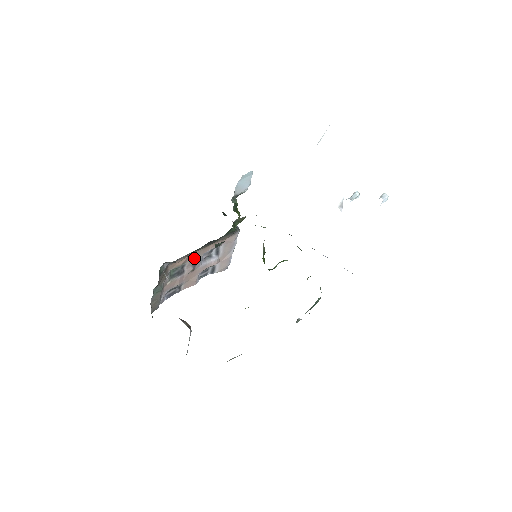
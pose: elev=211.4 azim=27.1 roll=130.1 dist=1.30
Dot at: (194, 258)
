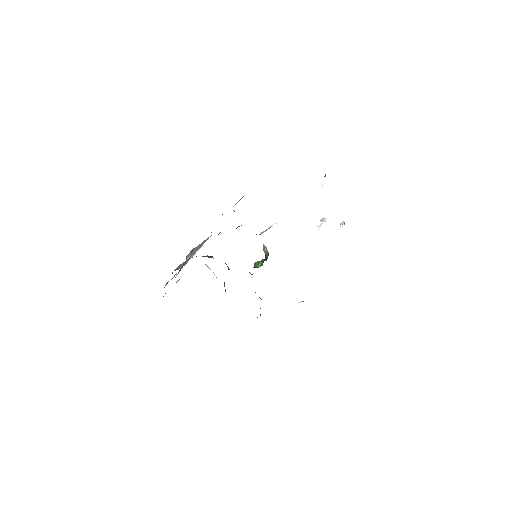
Dot at: occluded
